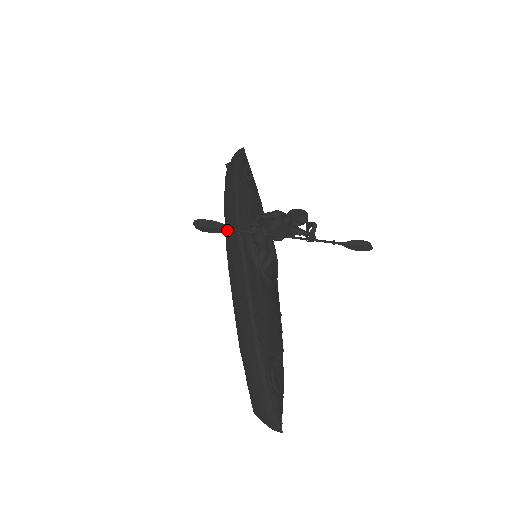
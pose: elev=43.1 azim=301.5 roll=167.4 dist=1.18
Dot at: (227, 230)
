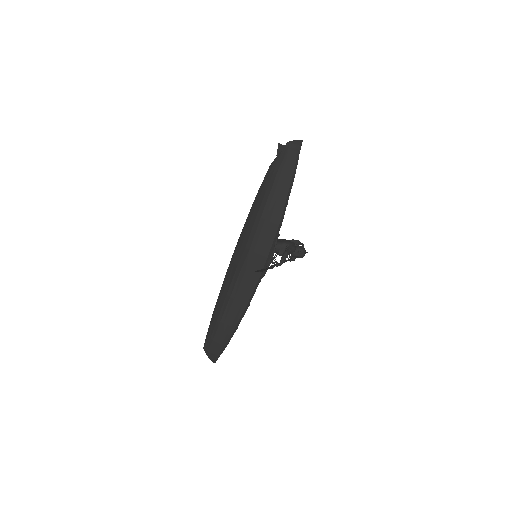
Dot at: occluded
